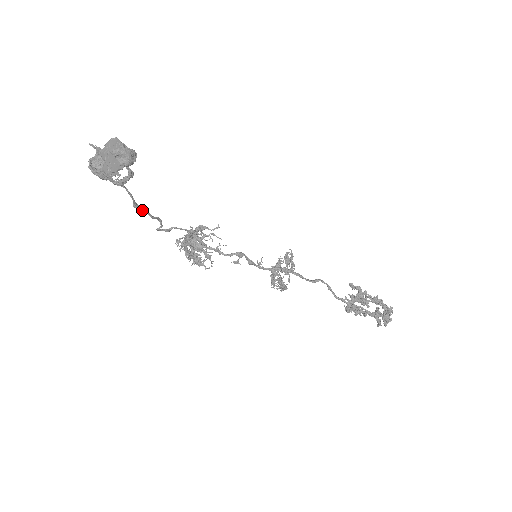
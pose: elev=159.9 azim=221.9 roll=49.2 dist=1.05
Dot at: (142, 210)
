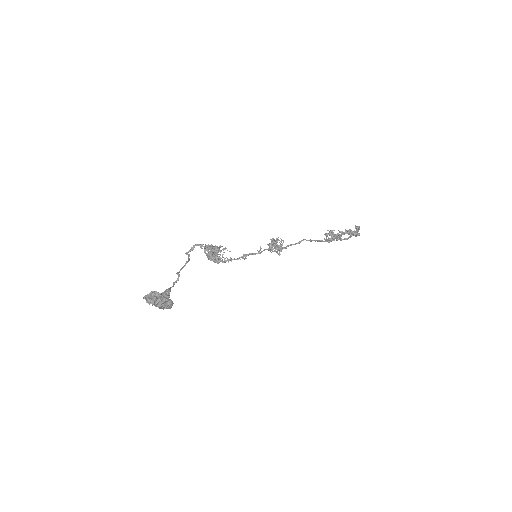
Dot at: (177, 274)
